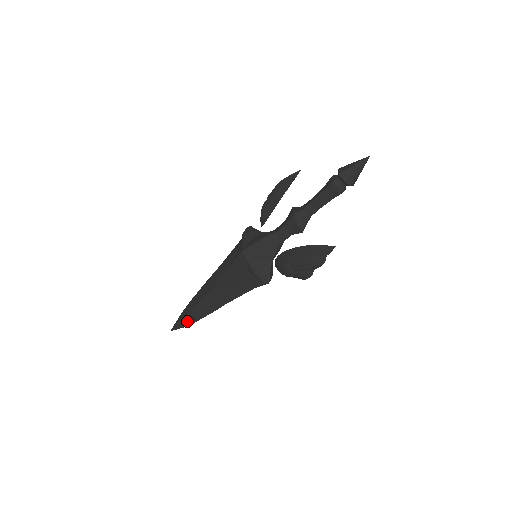
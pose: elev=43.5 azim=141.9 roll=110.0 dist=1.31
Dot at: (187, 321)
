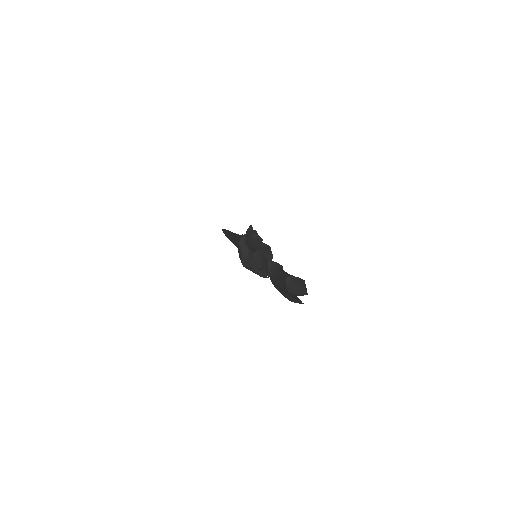
Dot at: occluded
